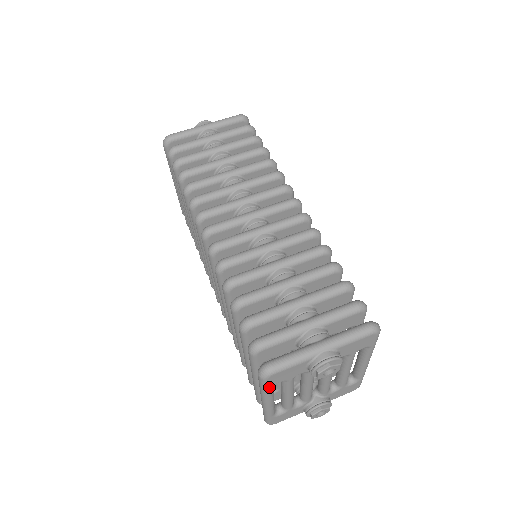
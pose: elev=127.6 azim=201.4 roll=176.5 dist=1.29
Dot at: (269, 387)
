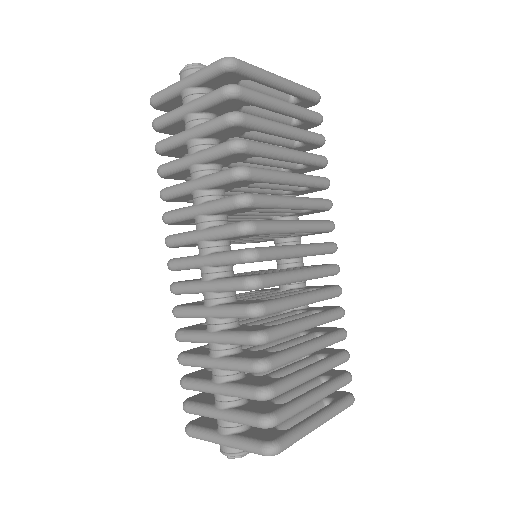
Dot at: occluded
